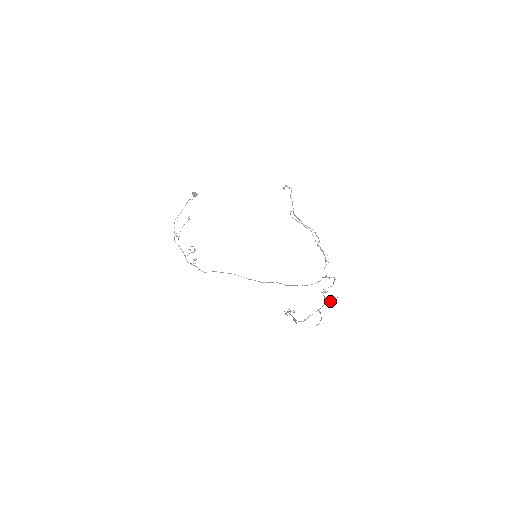
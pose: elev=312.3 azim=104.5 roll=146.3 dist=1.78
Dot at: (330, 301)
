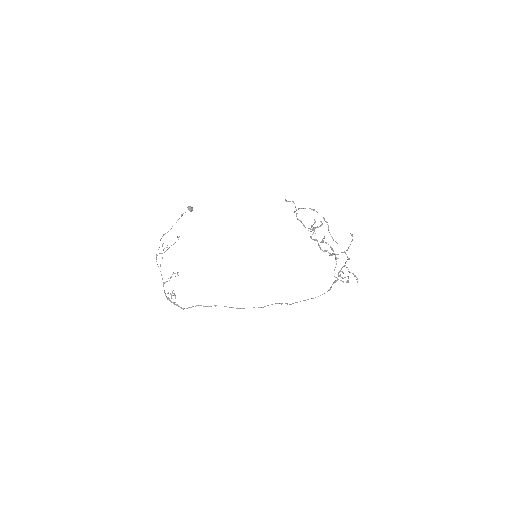
Dot at: occluded
